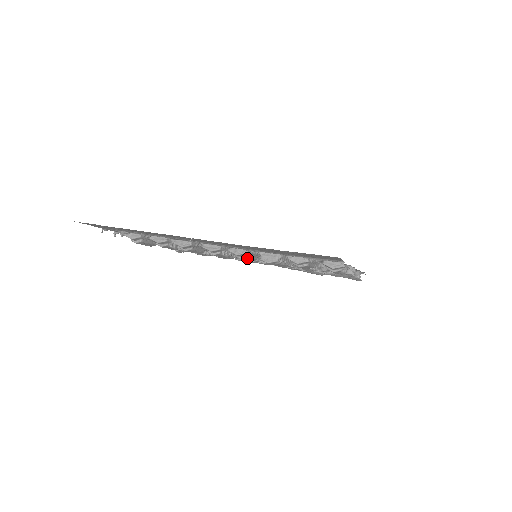
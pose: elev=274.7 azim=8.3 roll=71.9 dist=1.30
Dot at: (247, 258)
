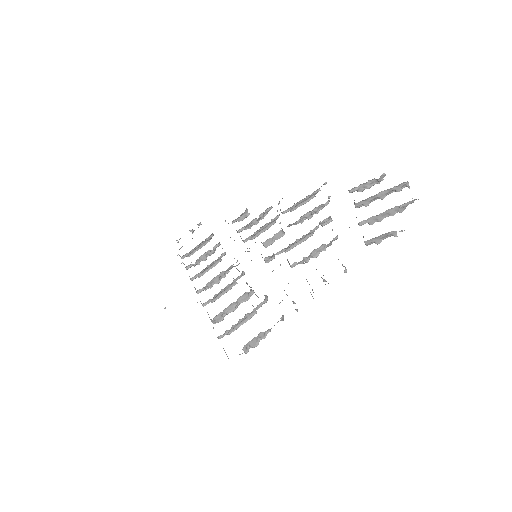
Dot at: occluded
